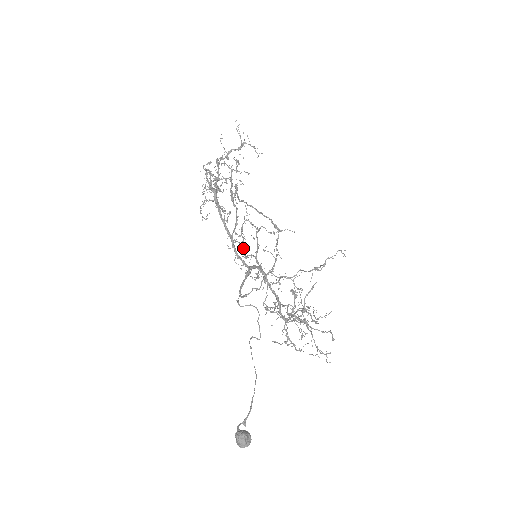
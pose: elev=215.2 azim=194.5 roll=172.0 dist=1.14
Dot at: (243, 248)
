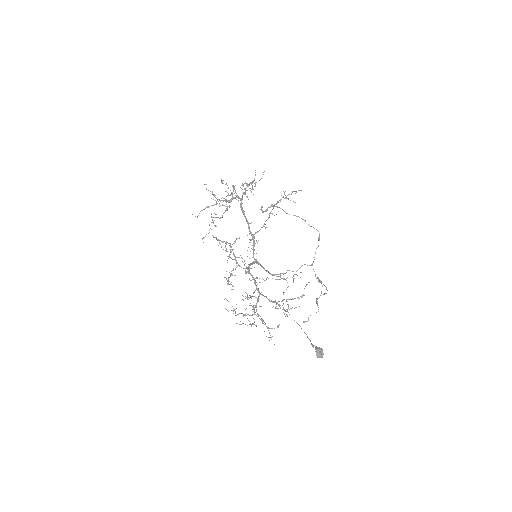
Dot at: (231, 249)
